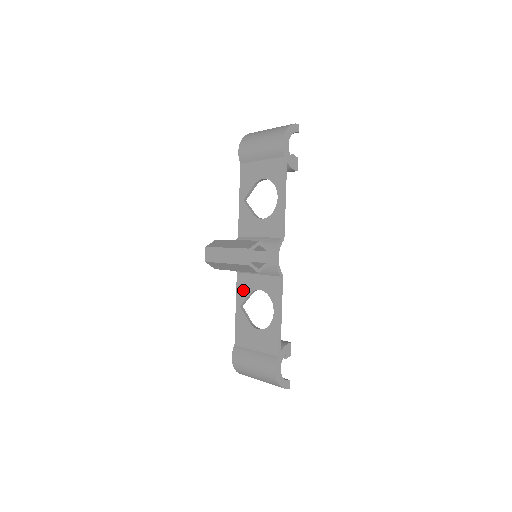
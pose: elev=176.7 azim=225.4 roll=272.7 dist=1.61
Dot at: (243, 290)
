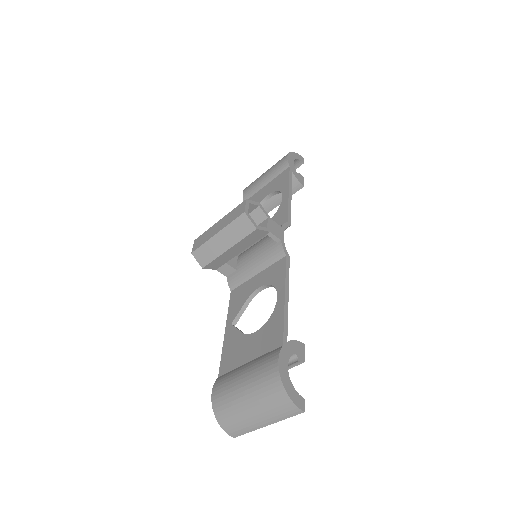
Dot at: (237, 303)
